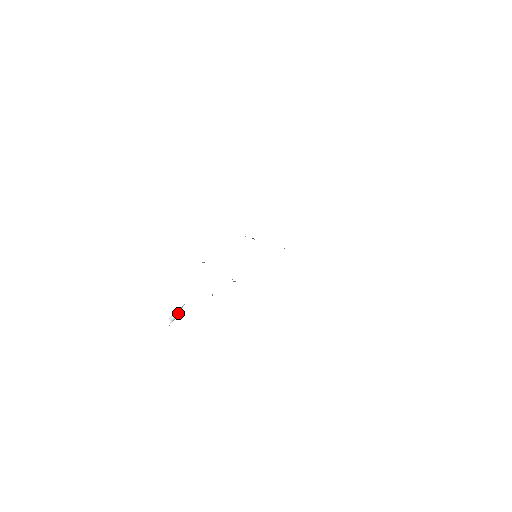
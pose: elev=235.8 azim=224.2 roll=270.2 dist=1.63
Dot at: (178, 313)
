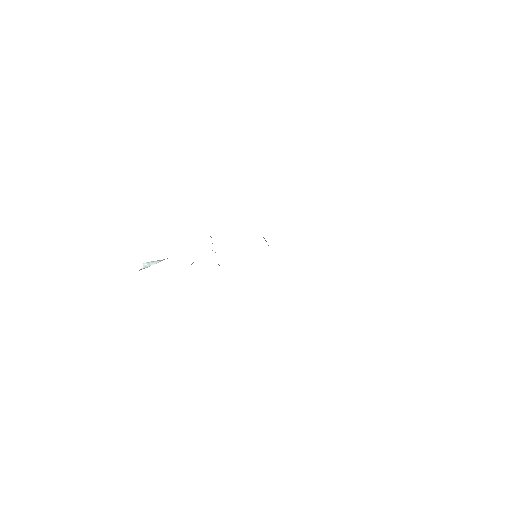
Dot at: occluded
